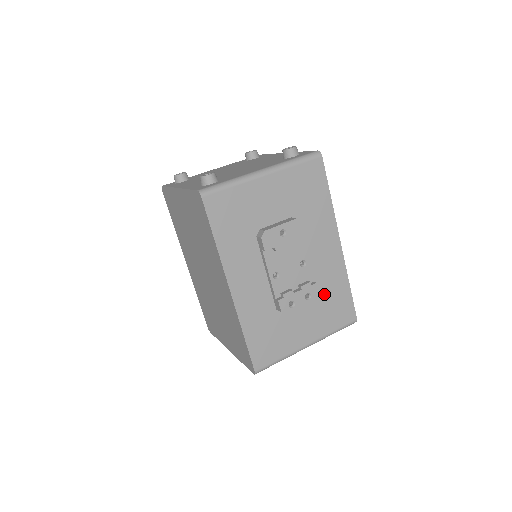
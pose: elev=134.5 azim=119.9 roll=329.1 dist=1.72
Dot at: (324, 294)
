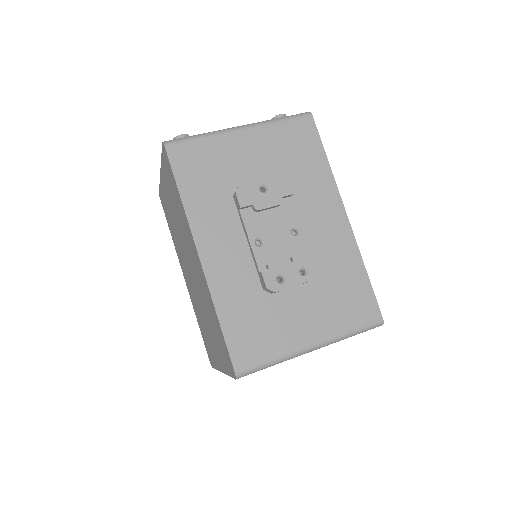
Dot at: (330, 278)
